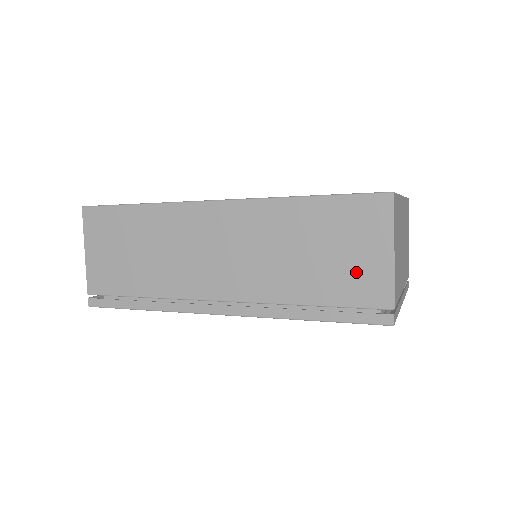
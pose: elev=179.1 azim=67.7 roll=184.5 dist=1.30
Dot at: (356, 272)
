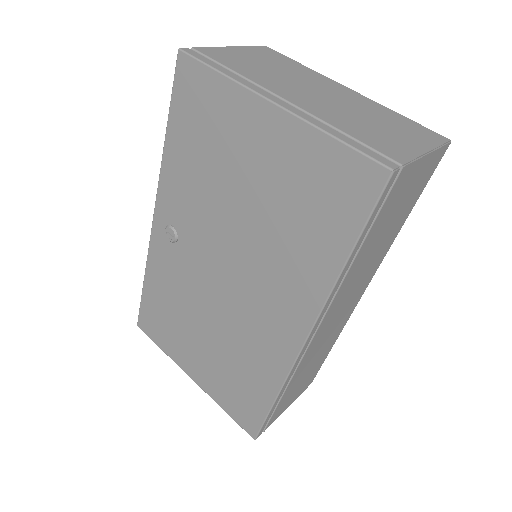
Dot at: occluded
